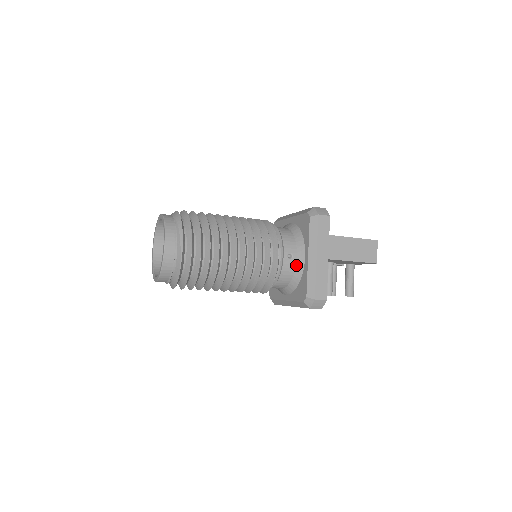
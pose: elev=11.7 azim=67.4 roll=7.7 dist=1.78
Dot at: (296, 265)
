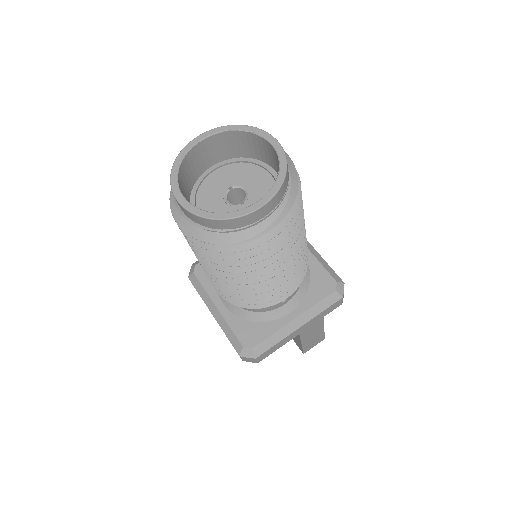
Dot at: (275, 309)
